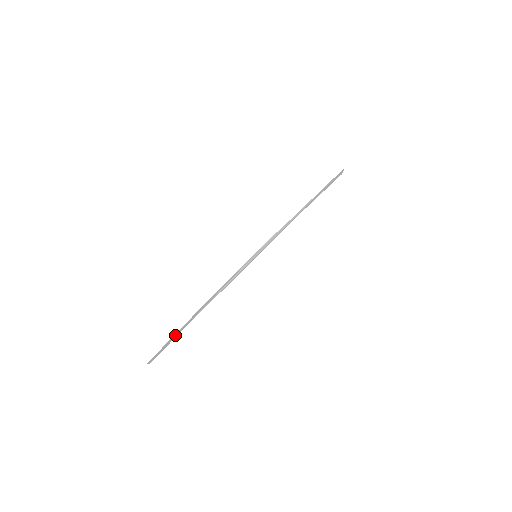
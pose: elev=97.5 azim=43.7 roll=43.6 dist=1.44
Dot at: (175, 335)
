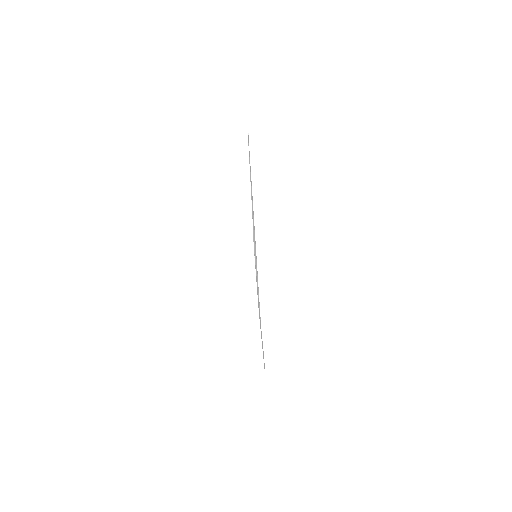
Dot at: occluded
